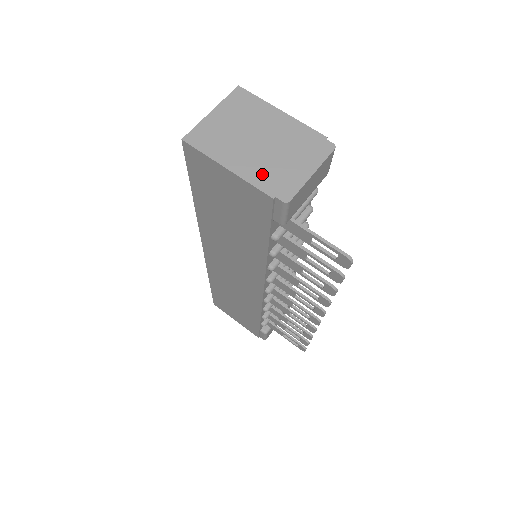
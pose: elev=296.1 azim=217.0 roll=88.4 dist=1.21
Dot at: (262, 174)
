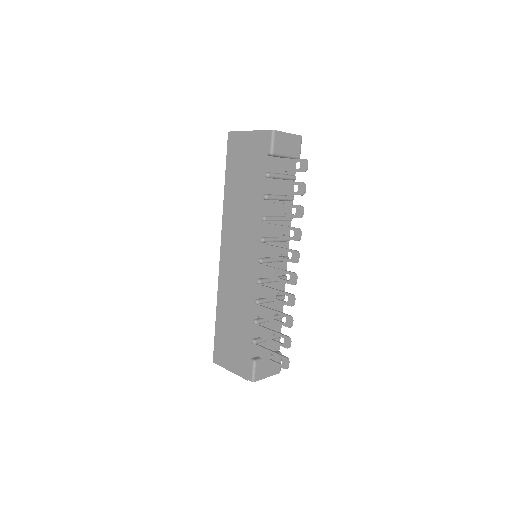
Dot at: occluded
